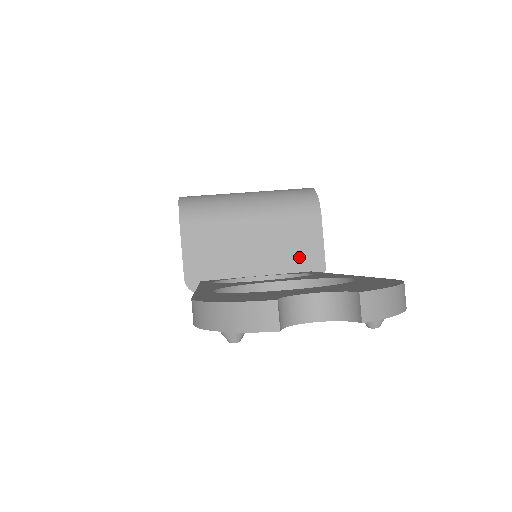
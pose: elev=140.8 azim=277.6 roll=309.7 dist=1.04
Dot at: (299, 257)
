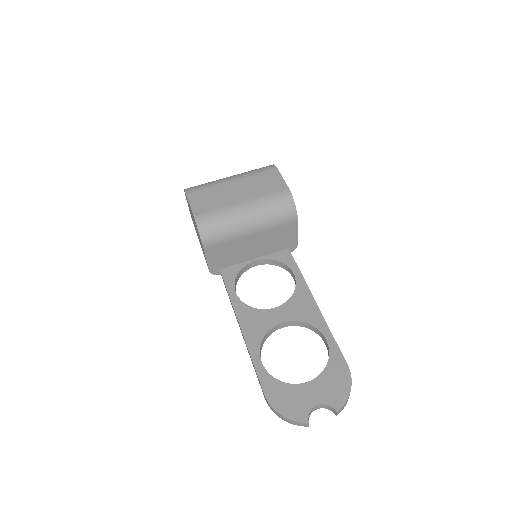
Dot at: (282, 244)
